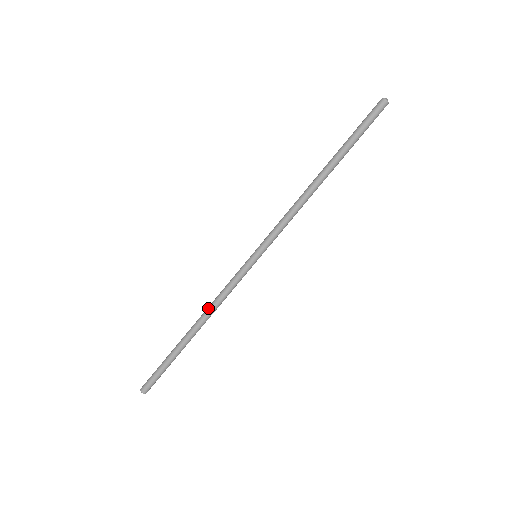
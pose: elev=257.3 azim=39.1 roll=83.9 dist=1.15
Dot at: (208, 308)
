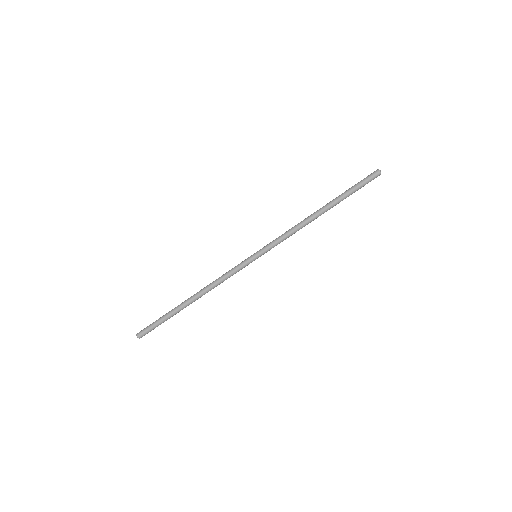
Dot at: (209, 284)
